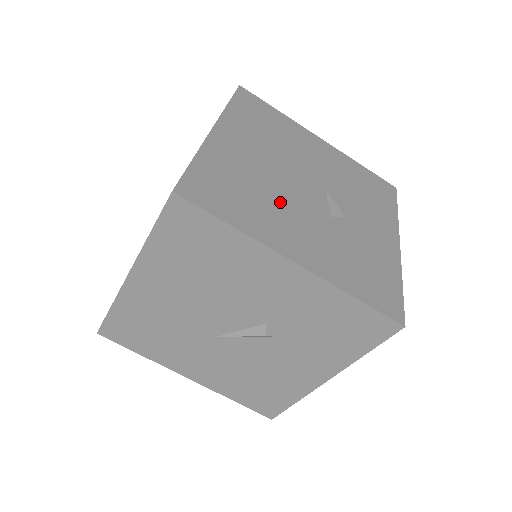
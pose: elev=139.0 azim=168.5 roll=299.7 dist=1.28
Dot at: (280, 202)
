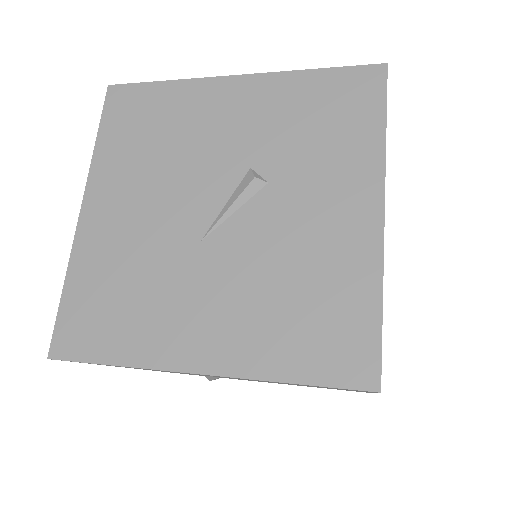
Dot at: occluded
